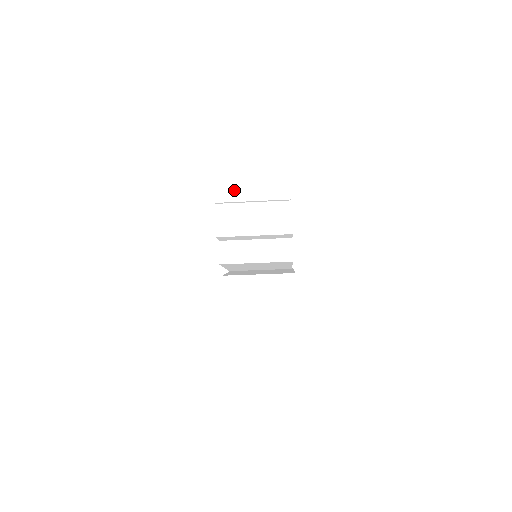
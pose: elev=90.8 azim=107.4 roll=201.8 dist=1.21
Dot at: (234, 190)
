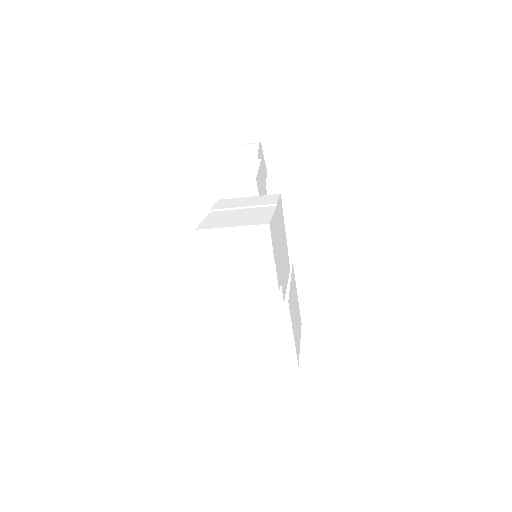
Dot at: (218, 255)
